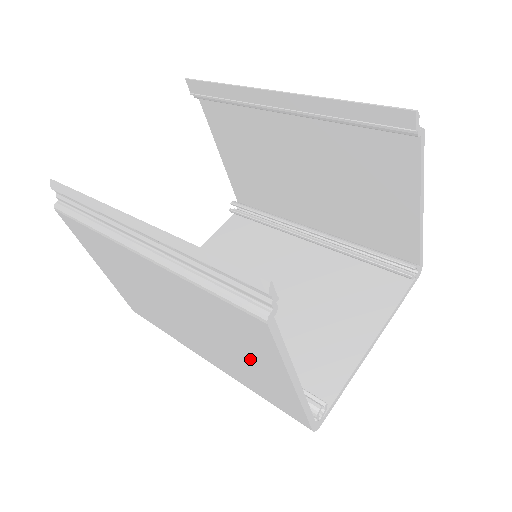
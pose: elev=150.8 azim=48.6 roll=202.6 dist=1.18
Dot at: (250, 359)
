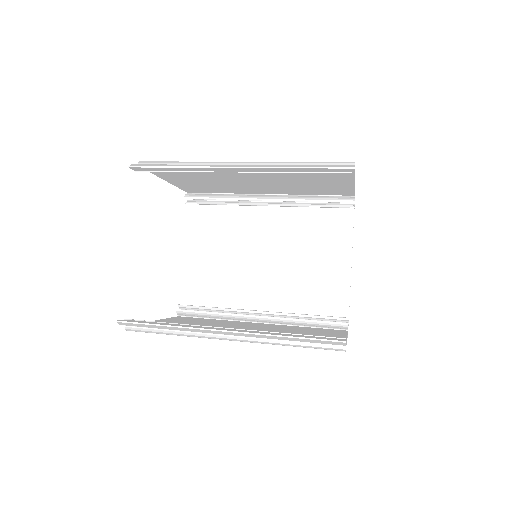
Dot at: occluded
